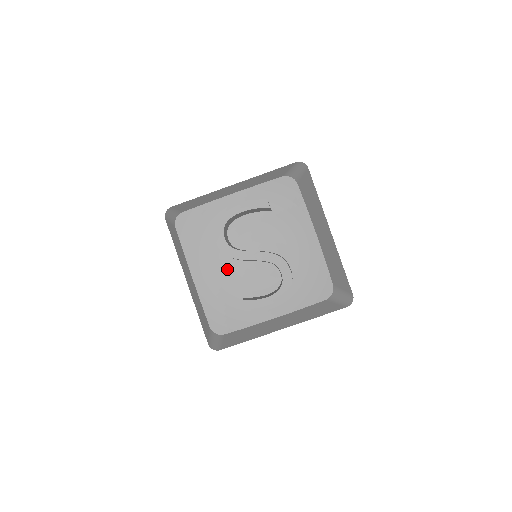
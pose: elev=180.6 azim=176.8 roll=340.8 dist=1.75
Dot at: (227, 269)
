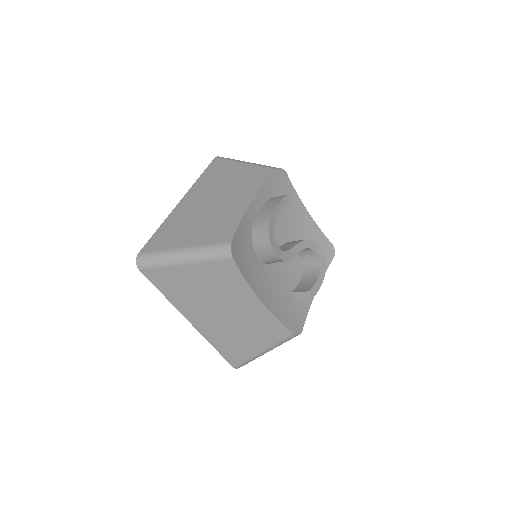
Dot at: (271, 276)
